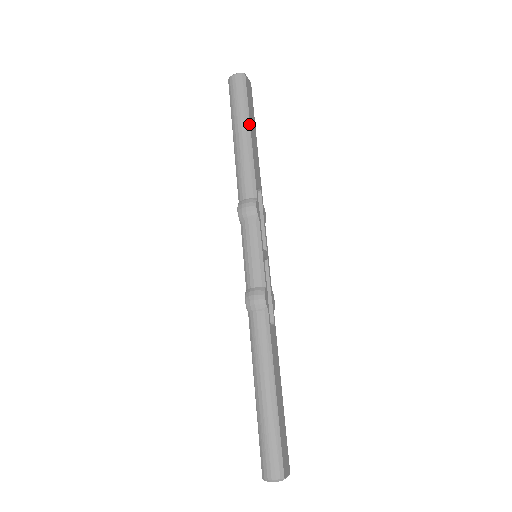
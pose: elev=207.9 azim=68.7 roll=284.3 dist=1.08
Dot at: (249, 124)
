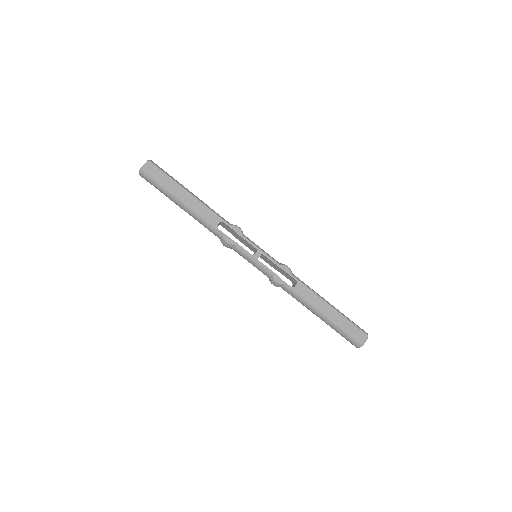
Dot at: (176, 198)
